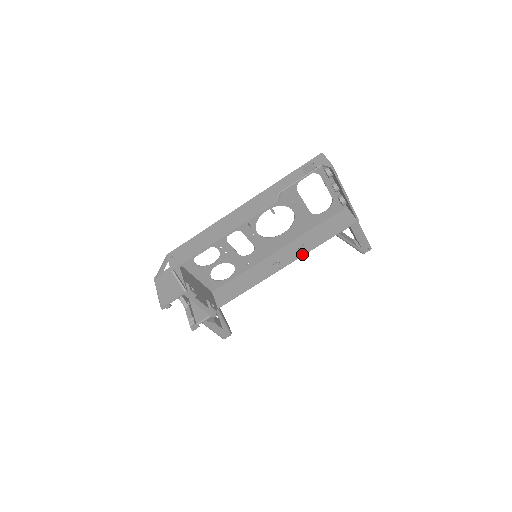
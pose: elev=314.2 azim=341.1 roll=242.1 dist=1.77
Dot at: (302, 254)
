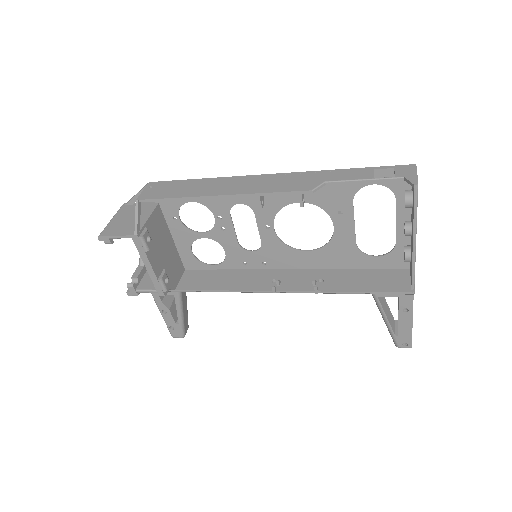
Dot at: (313, 290)
